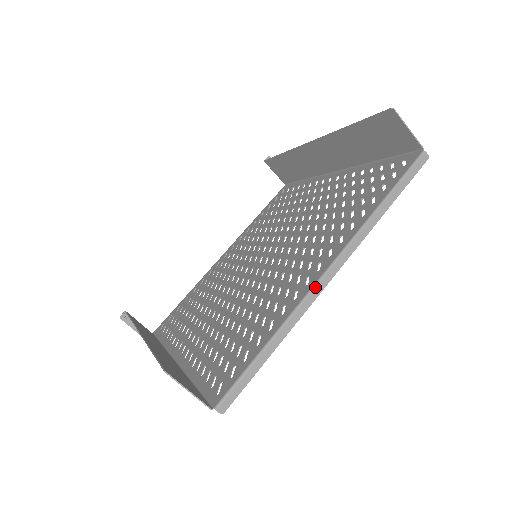
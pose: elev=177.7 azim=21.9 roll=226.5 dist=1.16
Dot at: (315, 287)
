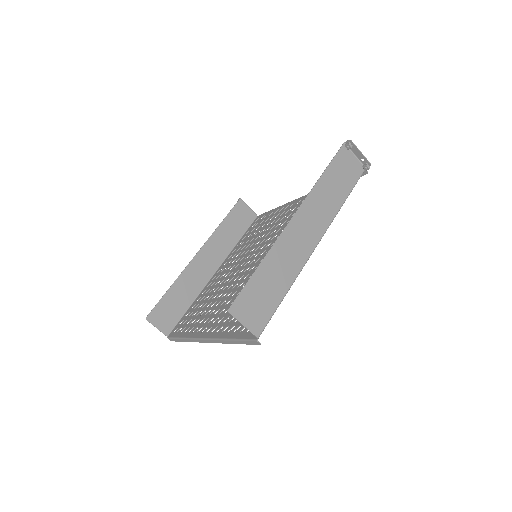
Dot at: (198, 339)
